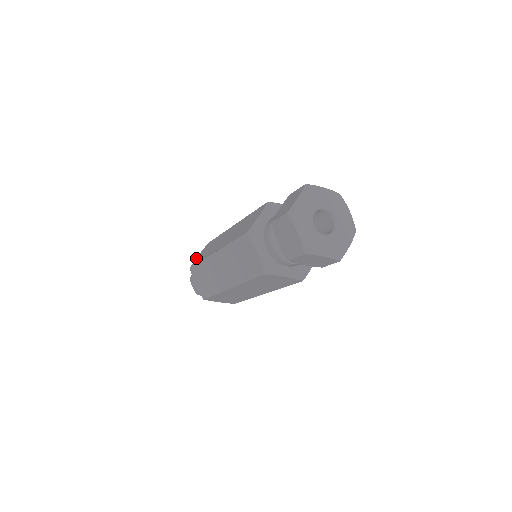
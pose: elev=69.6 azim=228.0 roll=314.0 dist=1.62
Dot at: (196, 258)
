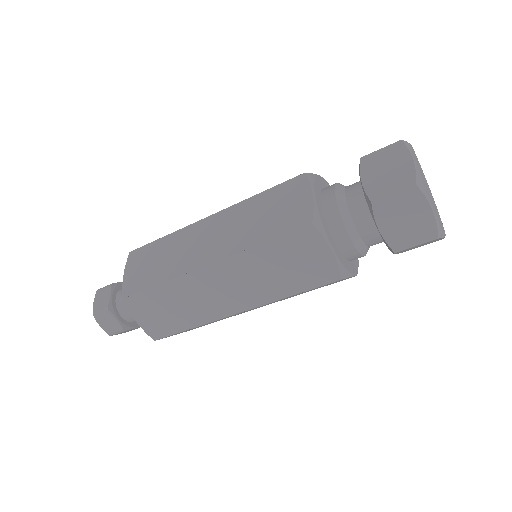
Dot at: occluded
